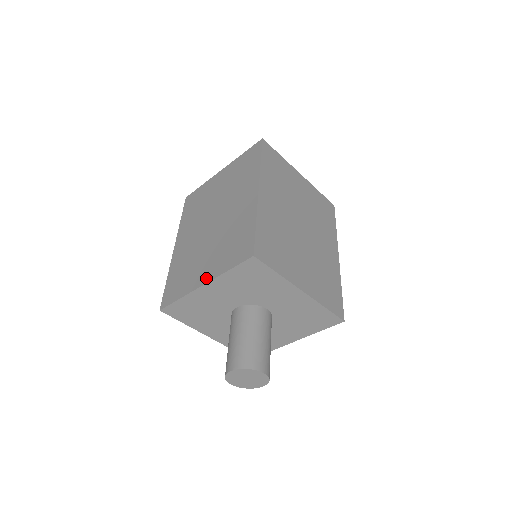
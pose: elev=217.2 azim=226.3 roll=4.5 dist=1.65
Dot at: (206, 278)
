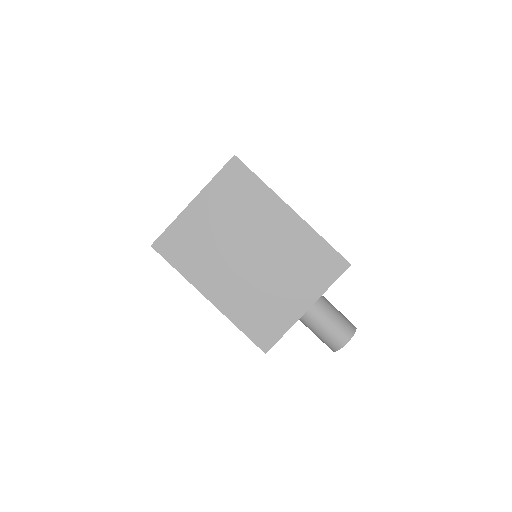
Dot at: occluded
